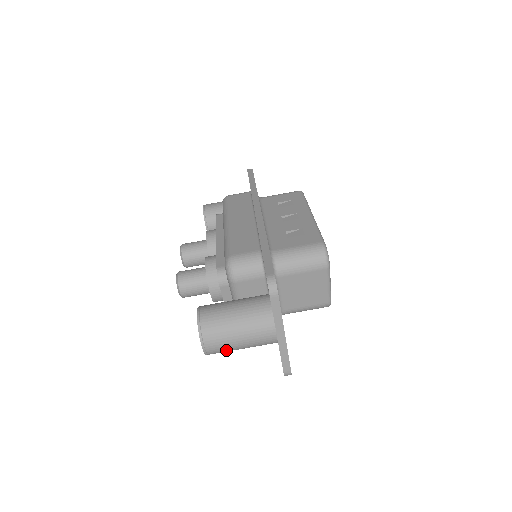
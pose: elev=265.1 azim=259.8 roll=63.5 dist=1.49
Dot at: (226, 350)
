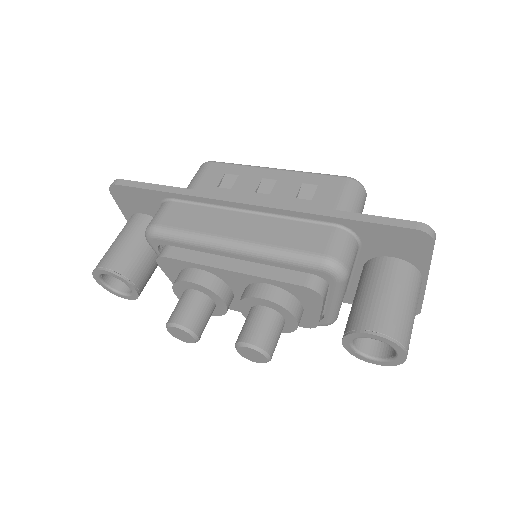
Dot at: occluded
